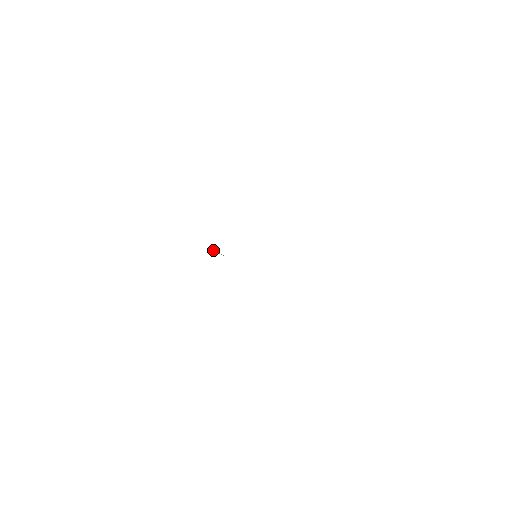
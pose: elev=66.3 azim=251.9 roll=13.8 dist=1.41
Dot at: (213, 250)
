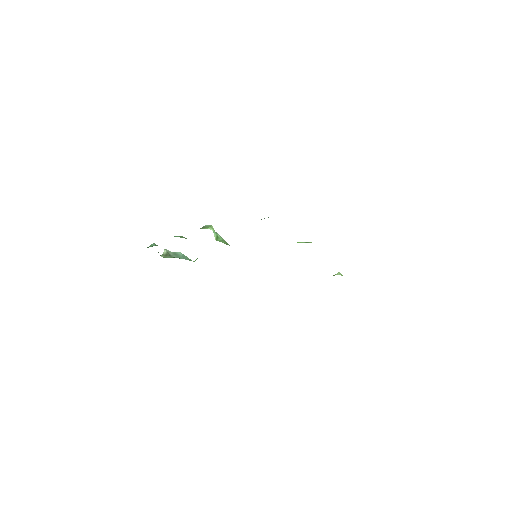
Dot at: (217, 237)
